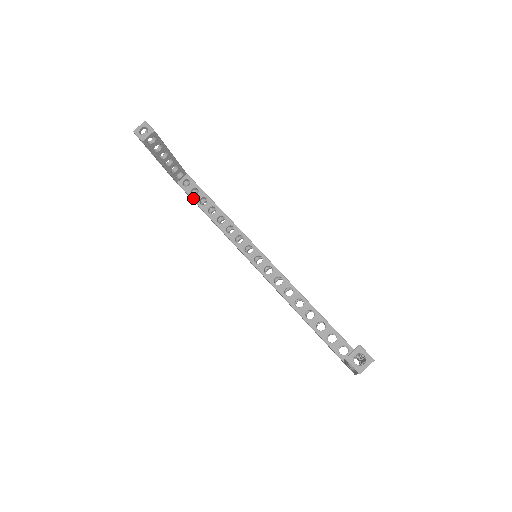
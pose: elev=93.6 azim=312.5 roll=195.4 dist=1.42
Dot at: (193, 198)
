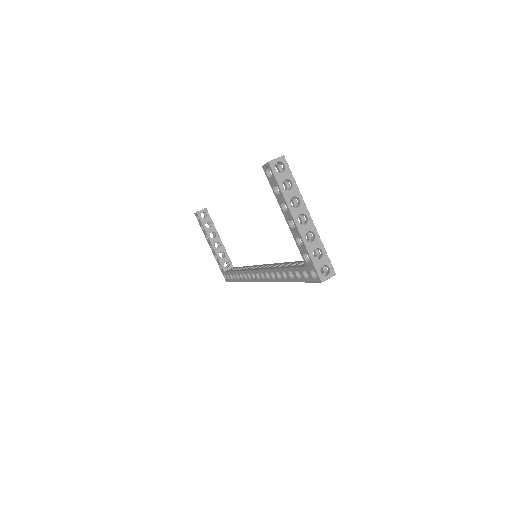
Dot at: occluded
